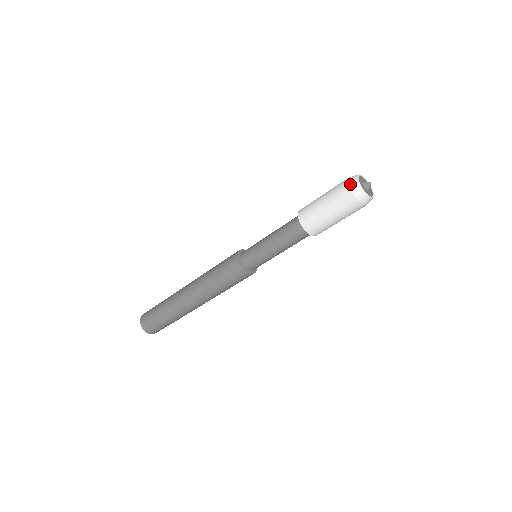
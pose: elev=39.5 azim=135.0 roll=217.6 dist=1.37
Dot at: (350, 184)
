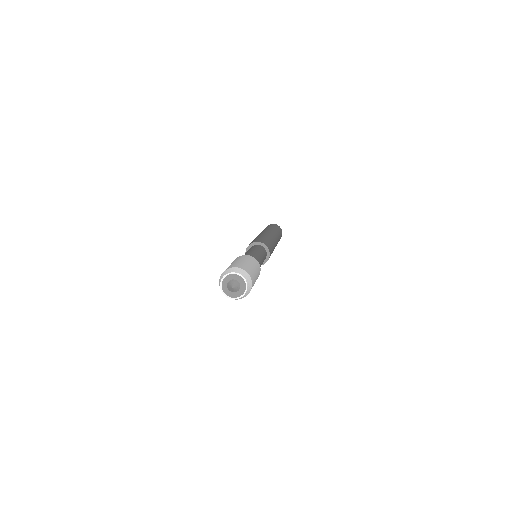
Dot at: (219, 284)
